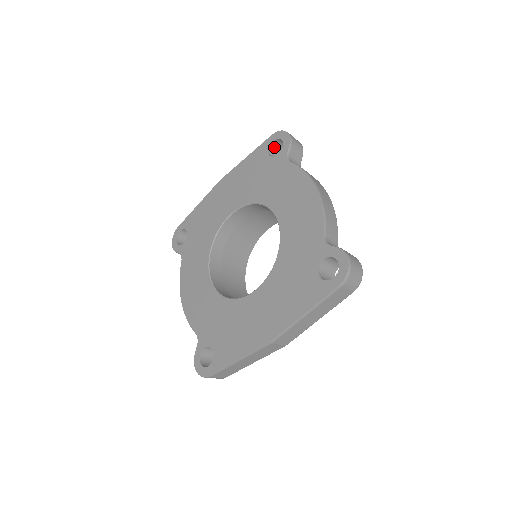
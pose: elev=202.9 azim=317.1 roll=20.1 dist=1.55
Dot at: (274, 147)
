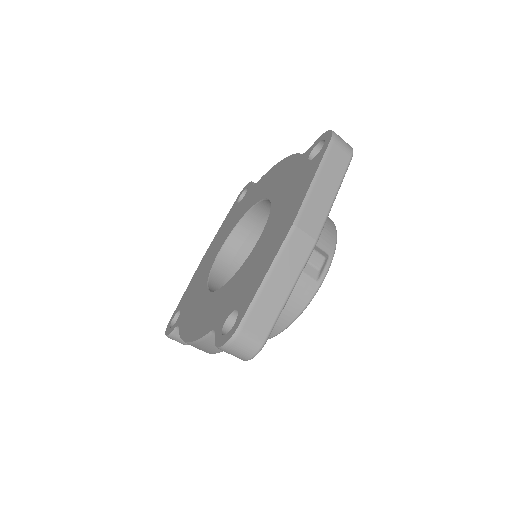
Dot at: occluded
